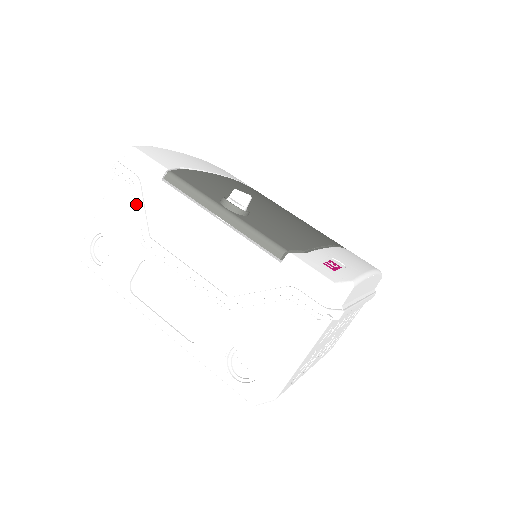
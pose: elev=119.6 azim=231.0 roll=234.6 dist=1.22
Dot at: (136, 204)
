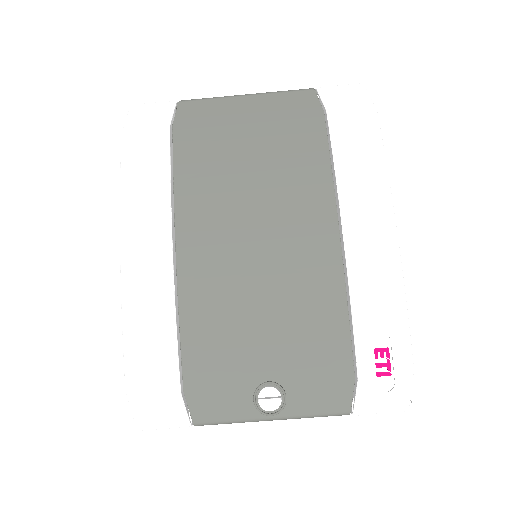
Dot at: (192, 426)
